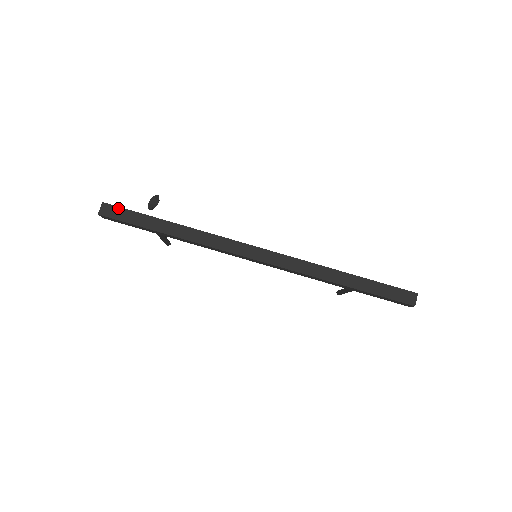
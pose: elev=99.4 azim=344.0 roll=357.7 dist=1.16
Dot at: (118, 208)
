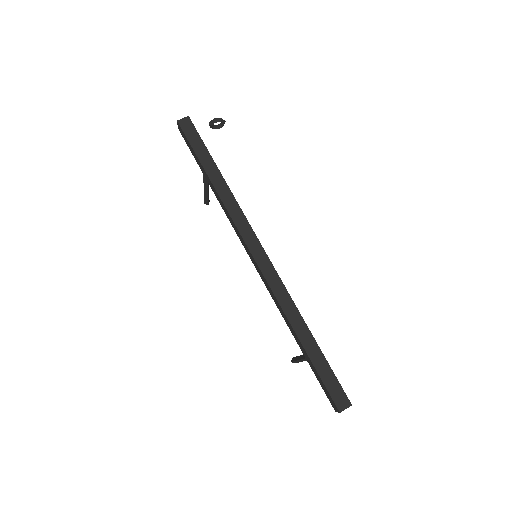
Dot at: (195, 129)
